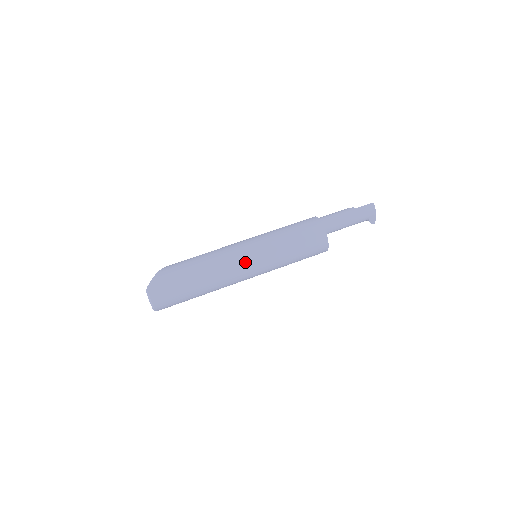
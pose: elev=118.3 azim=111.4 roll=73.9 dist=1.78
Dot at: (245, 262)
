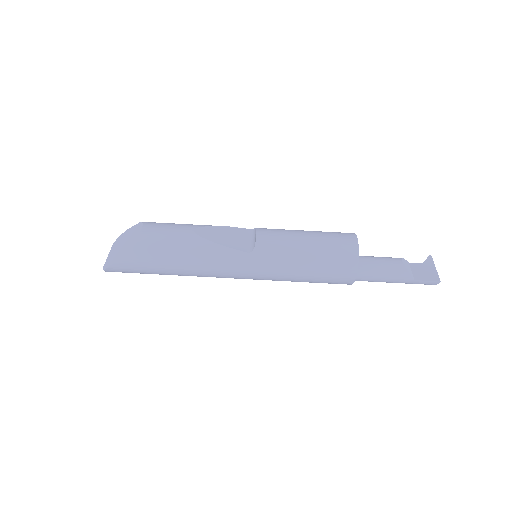
Dot at: (234, 278)
